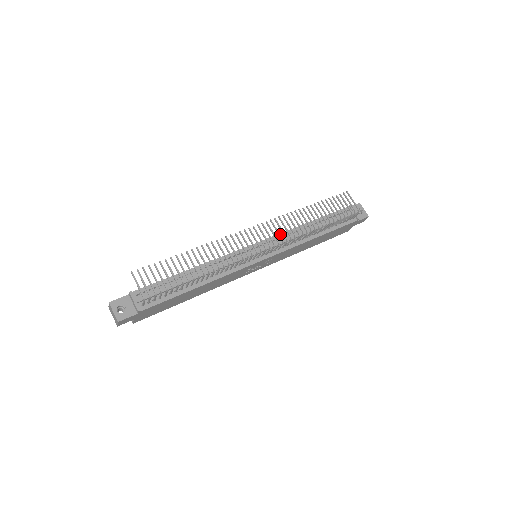
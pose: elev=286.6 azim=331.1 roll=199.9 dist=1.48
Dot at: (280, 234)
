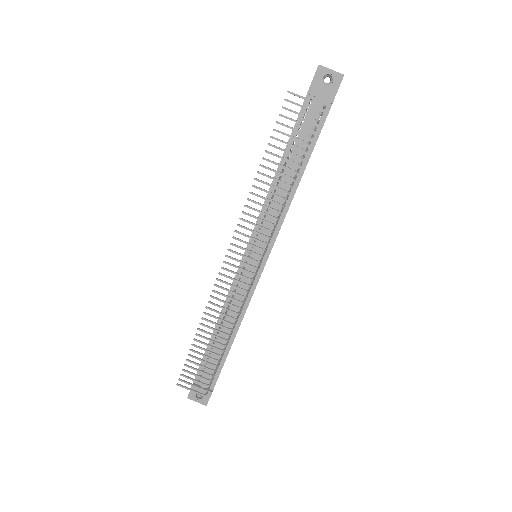
Dot at: occluded
